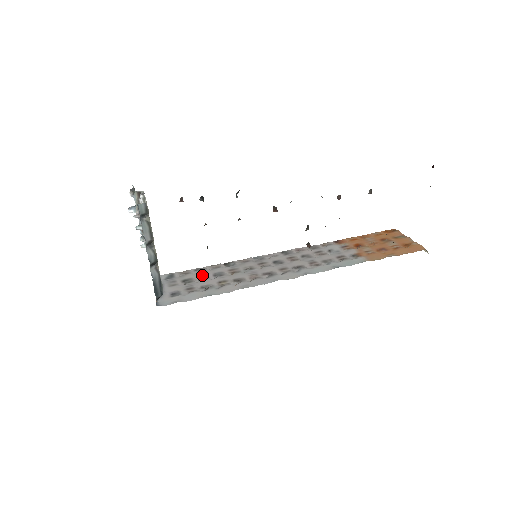
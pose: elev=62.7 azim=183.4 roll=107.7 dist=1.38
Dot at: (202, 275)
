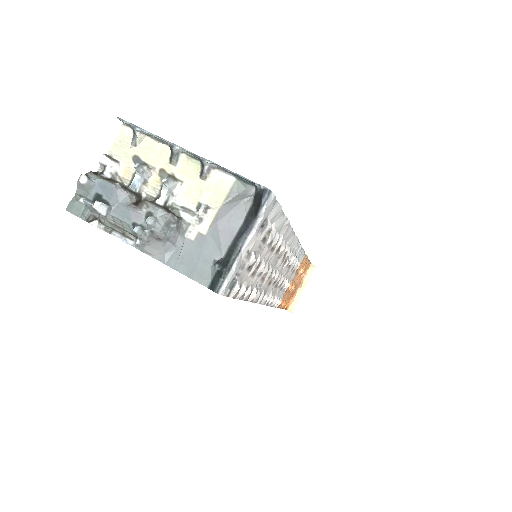
Dot at: (252, 275)
